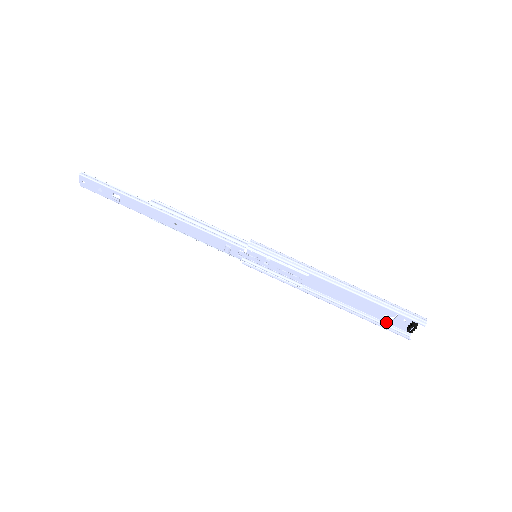
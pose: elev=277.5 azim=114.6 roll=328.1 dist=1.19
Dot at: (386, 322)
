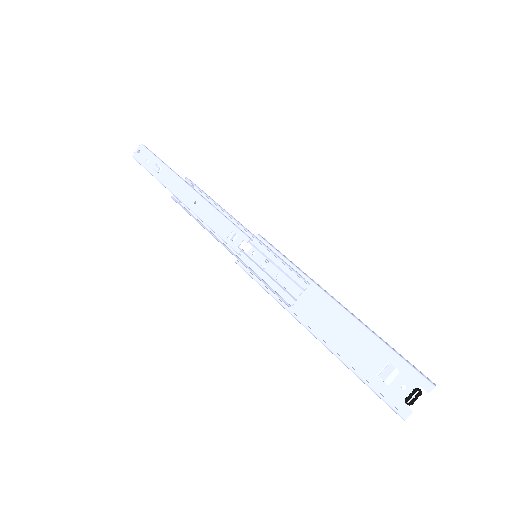
Dot at: (377, 390)
